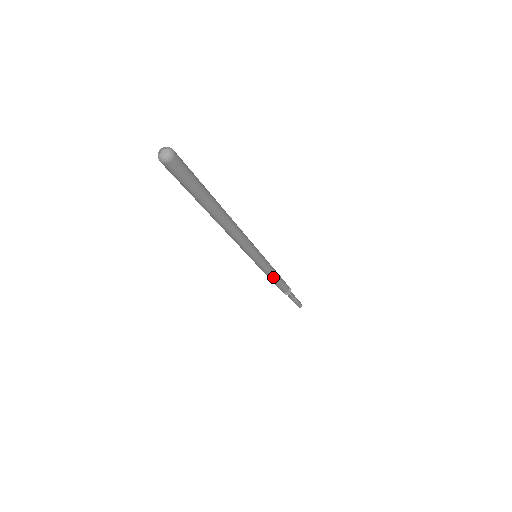
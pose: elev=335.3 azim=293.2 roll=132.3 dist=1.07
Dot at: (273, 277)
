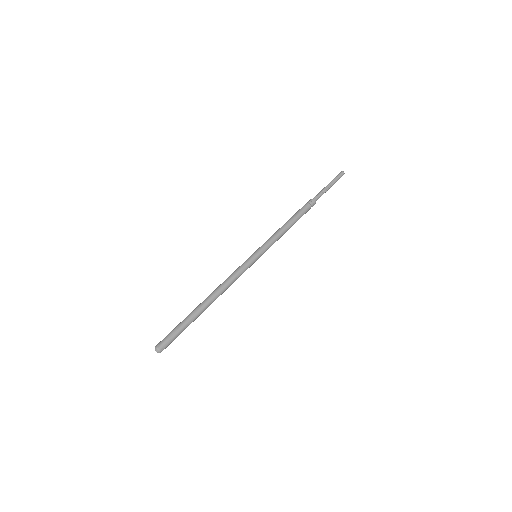
Dot at: (283, 234)
